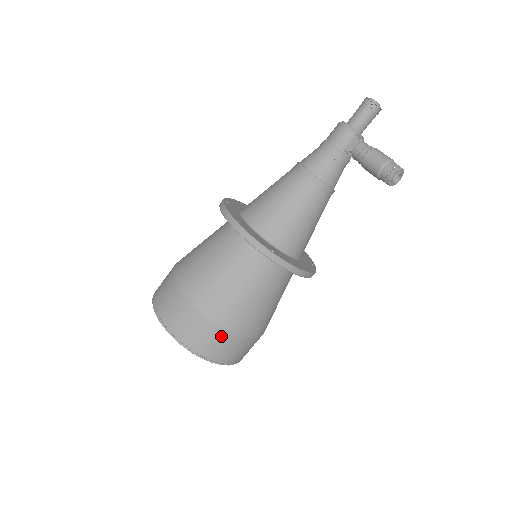
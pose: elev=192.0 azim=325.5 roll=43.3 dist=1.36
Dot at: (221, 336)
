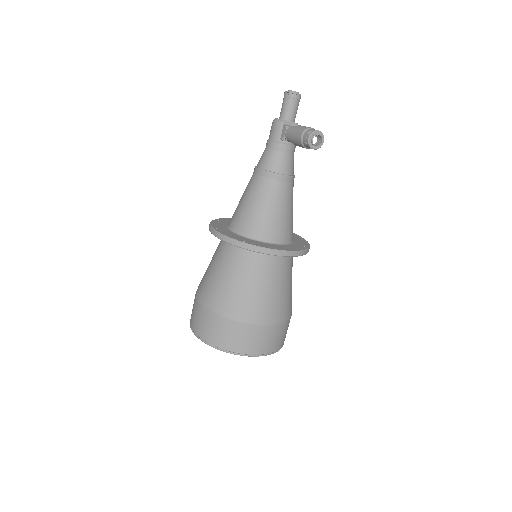
Dot at: (234, 328)
